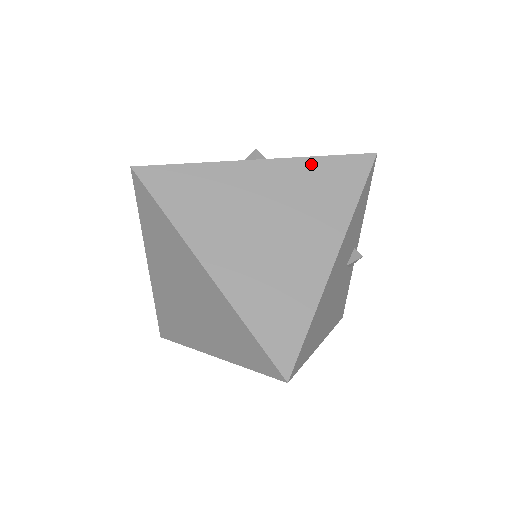
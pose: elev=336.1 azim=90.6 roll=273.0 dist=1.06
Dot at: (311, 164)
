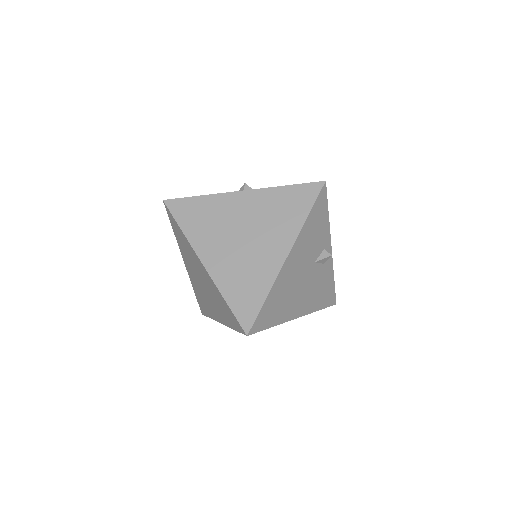
Dot at: (277, 192)
